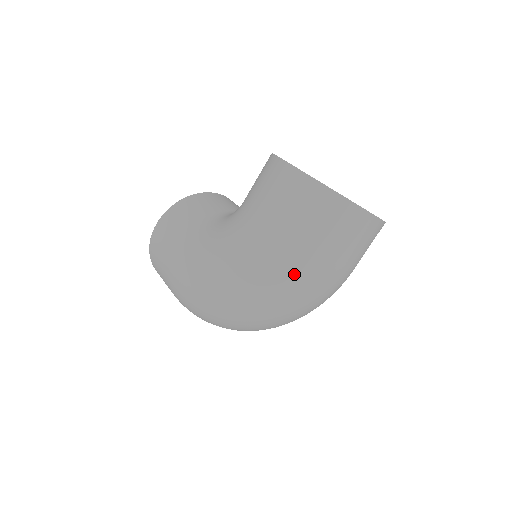
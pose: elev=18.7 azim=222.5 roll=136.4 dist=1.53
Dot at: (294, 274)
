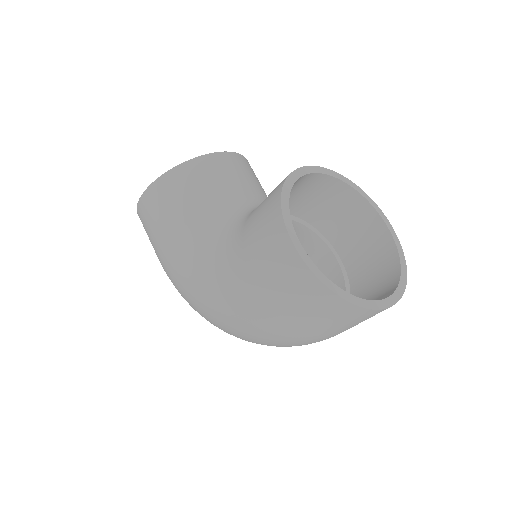
Dot at: (288, 342)
